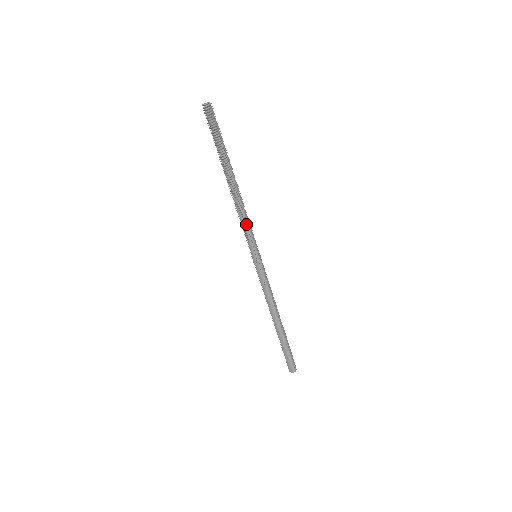
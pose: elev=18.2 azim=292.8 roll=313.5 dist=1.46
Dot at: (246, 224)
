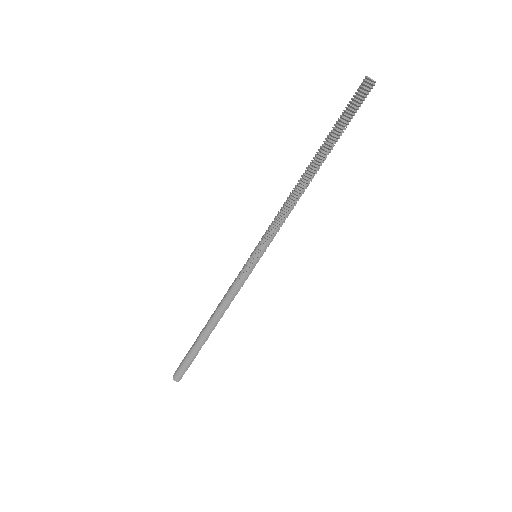
Dot at: (282, 221)
